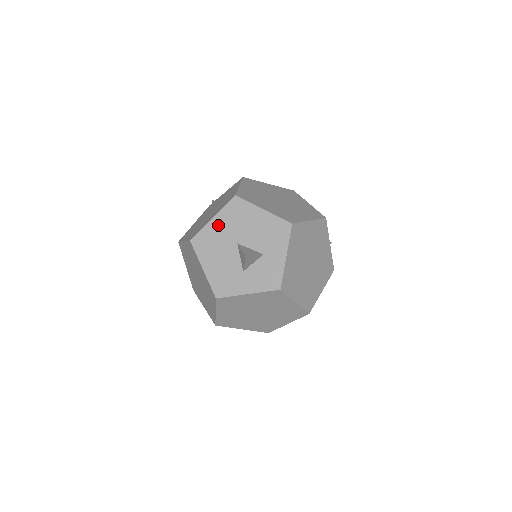
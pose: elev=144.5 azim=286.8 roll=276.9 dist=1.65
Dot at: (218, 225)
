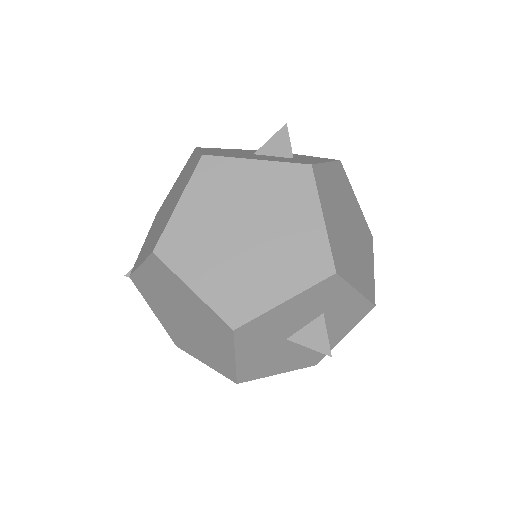
Dot at: (213, 151)
